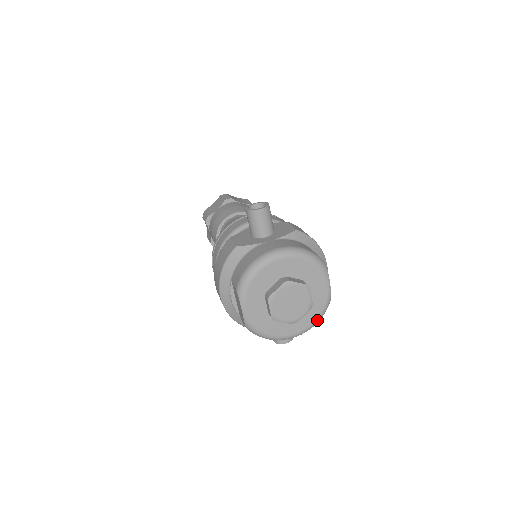
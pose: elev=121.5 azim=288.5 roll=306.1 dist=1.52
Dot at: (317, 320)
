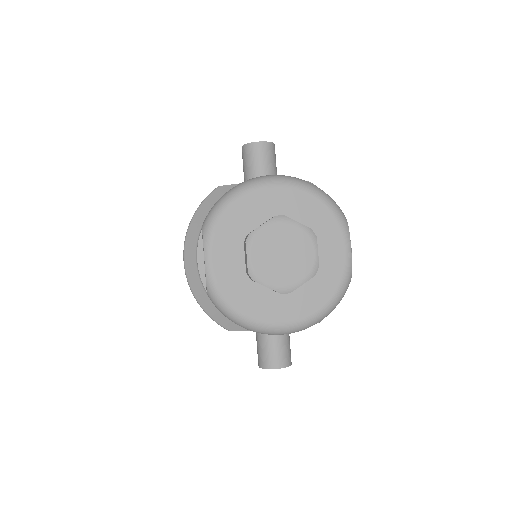
Dot at: (326, 307)
